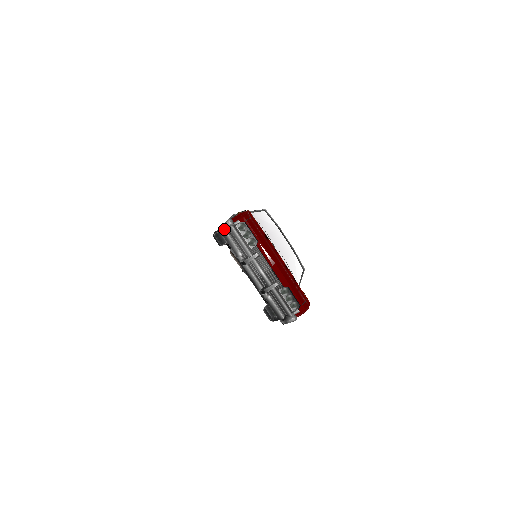
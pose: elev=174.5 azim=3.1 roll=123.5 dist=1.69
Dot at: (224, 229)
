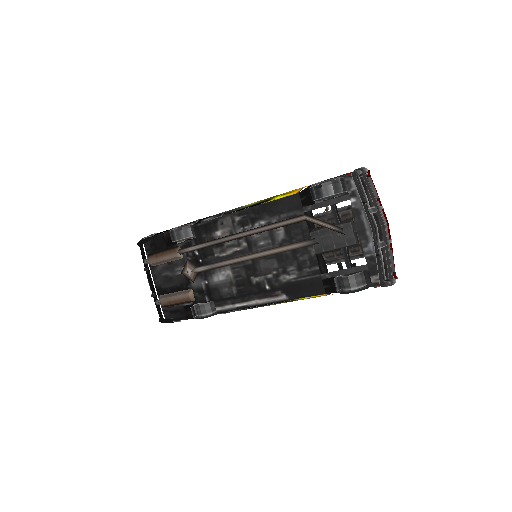
Dot at: (363, 172)
